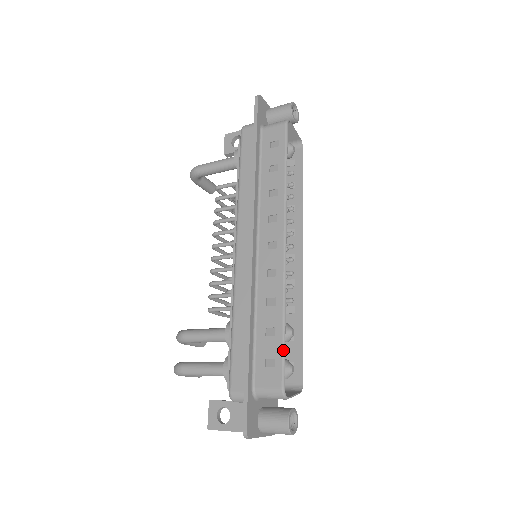
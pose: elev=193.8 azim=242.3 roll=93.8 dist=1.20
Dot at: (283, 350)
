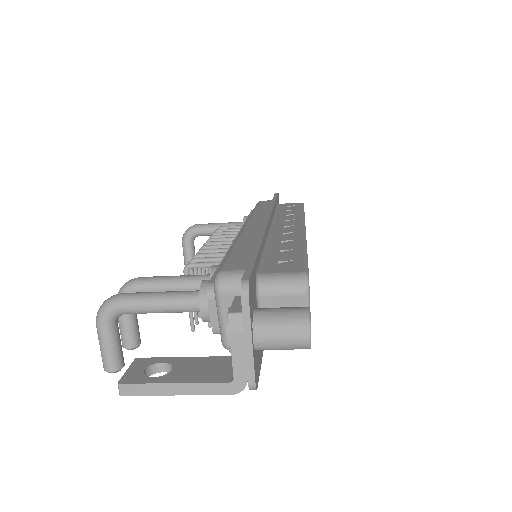
Dot at: (306, 257)
